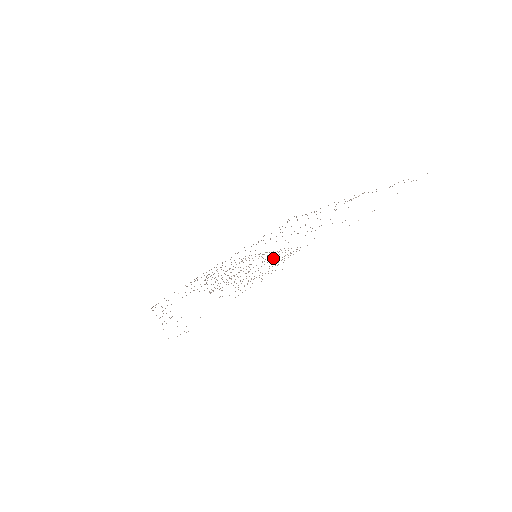
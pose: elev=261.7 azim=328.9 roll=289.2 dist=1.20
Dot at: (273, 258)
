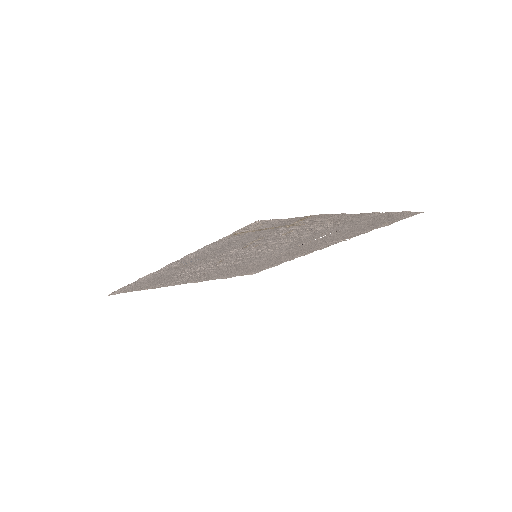
Dot at: (300, 235)
